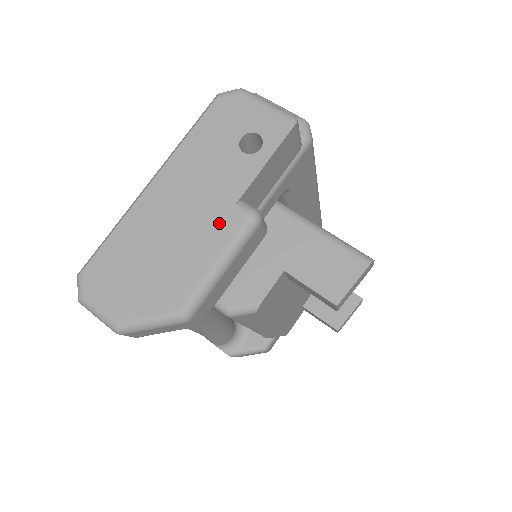
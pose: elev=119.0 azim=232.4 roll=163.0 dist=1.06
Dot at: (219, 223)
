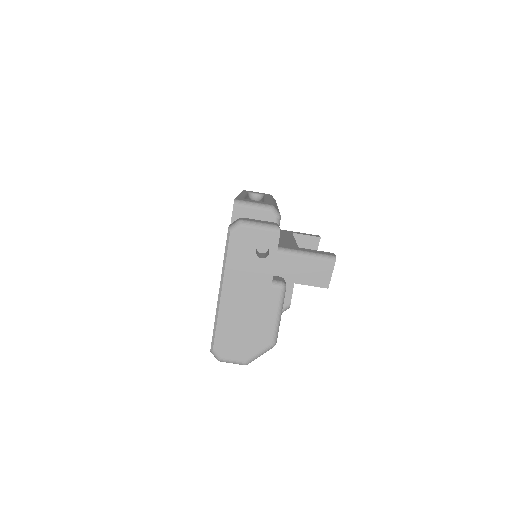
Dot at: (268, 298)
